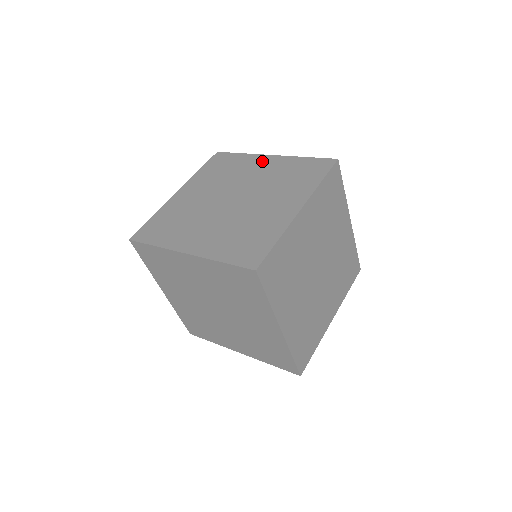
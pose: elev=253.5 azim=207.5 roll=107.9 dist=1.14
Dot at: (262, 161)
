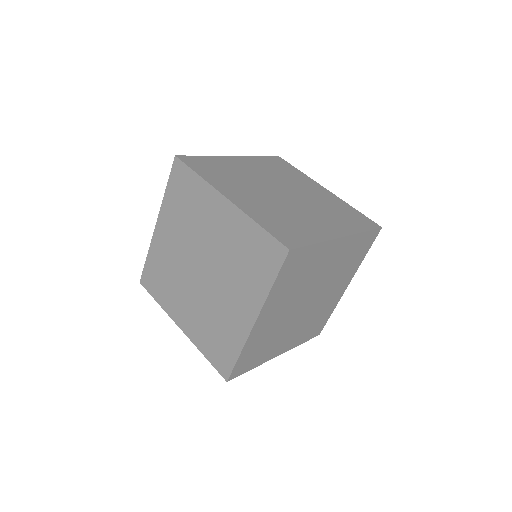
Dot at: (317, 187)
